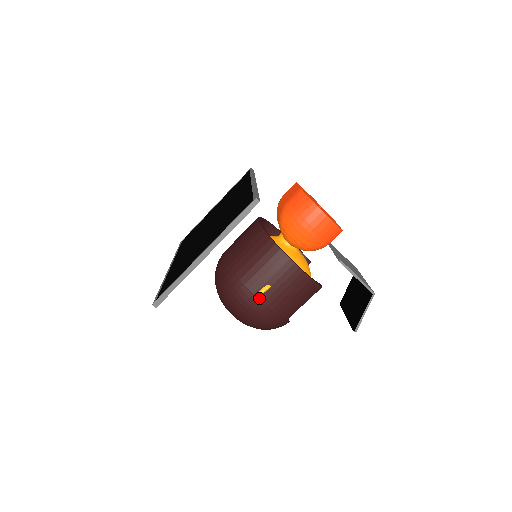
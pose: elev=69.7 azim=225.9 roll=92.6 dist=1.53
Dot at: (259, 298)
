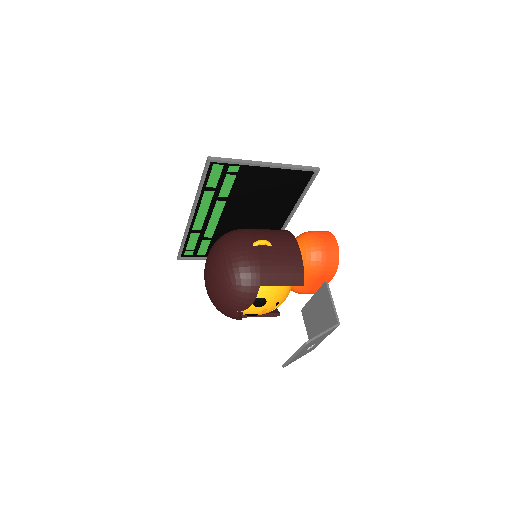
Dot at: (257, 246)
